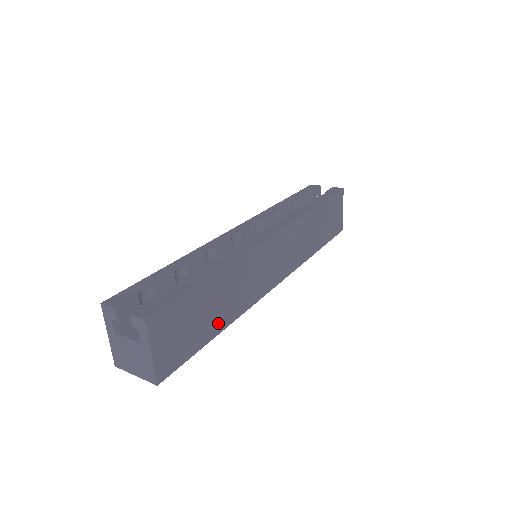
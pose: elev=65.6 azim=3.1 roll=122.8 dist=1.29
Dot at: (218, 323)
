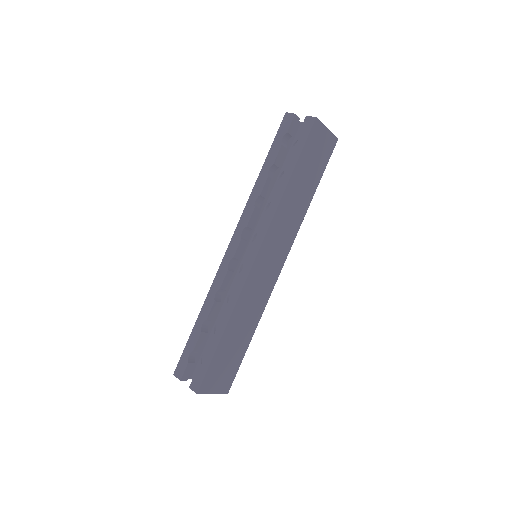
Dot at: (247, 338)
